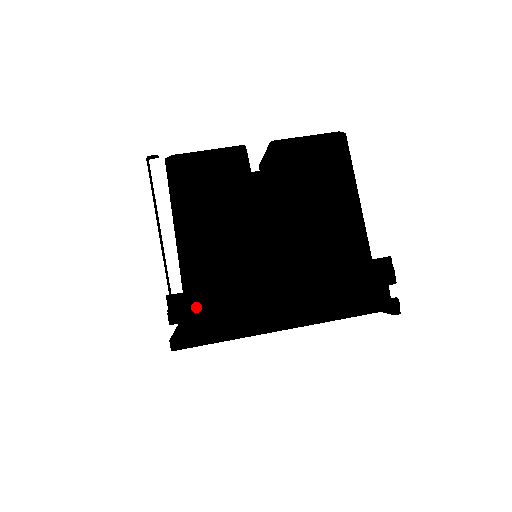
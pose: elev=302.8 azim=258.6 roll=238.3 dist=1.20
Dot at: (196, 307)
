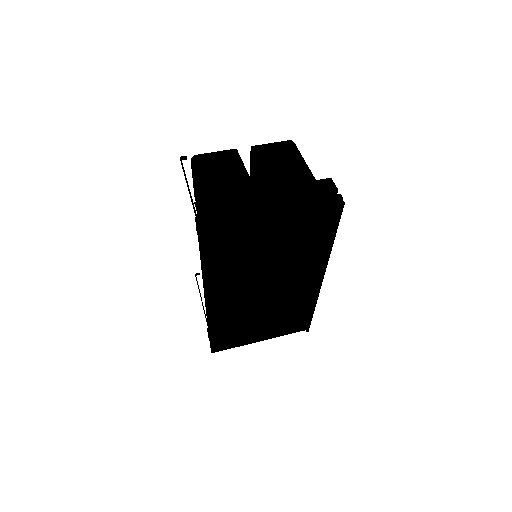
Dot at: (213, 206)
